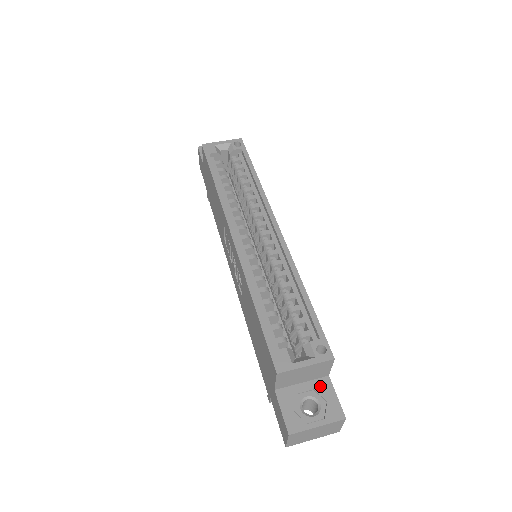
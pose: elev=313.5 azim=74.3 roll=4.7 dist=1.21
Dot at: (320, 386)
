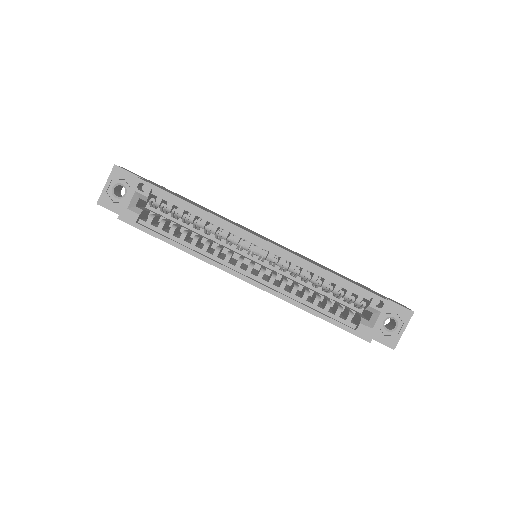
Dot at: occluded
